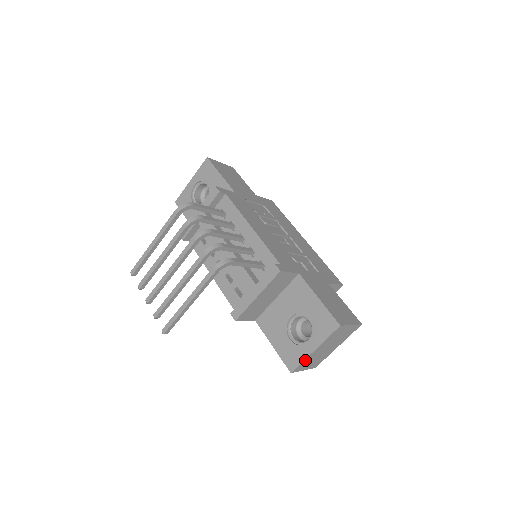
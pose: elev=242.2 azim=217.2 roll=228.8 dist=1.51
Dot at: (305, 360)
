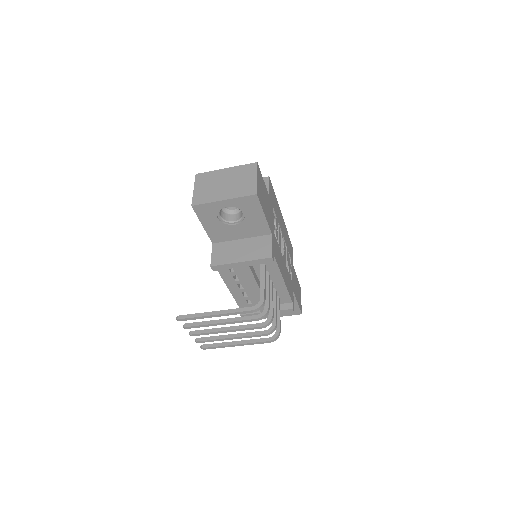
Dot at: occluded
